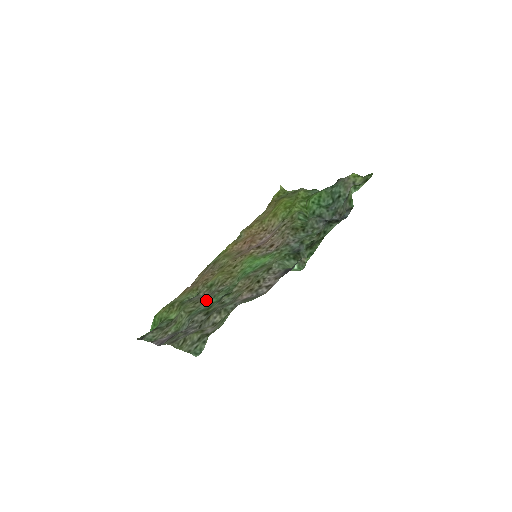
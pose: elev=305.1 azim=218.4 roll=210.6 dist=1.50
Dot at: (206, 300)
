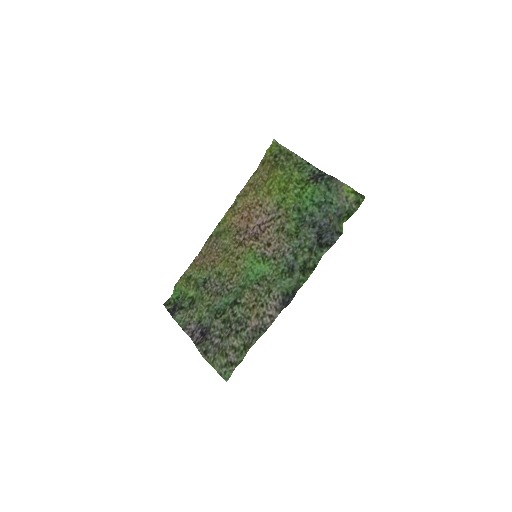
Dot at: (219, 297)
